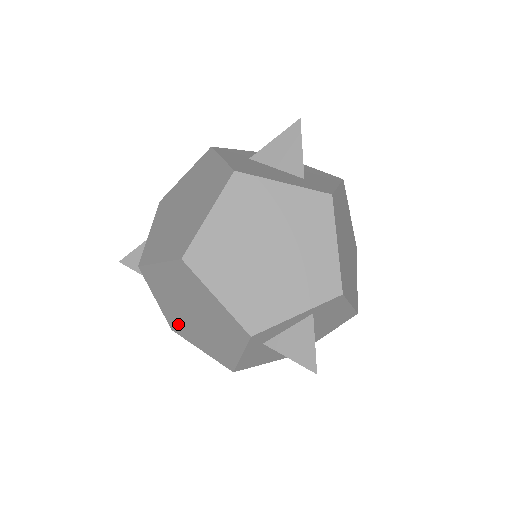
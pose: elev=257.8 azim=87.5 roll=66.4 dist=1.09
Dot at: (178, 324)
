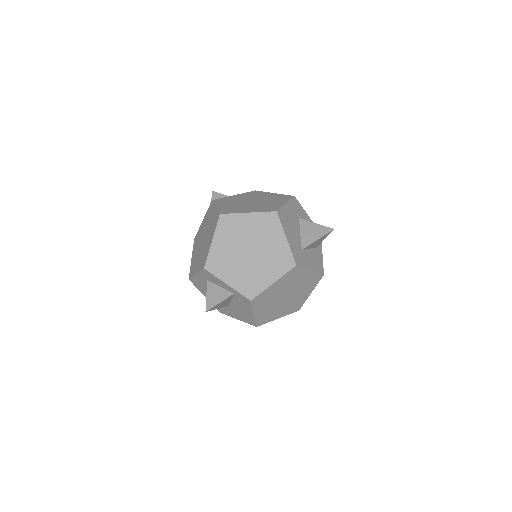
Dot at: (198, 238)
